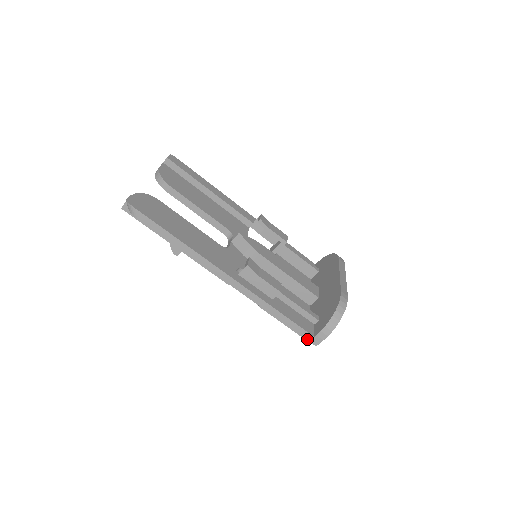
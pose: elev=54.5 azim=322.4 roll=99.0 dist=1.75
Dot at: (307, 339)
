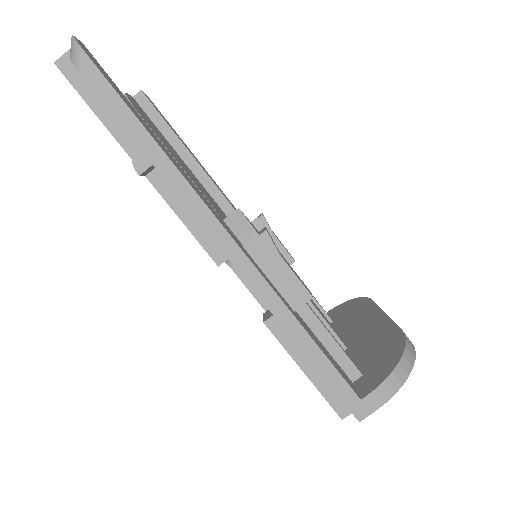
Dot at: (346, 403)
